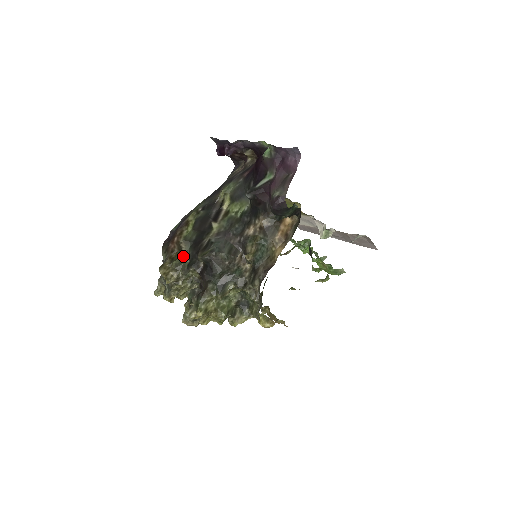
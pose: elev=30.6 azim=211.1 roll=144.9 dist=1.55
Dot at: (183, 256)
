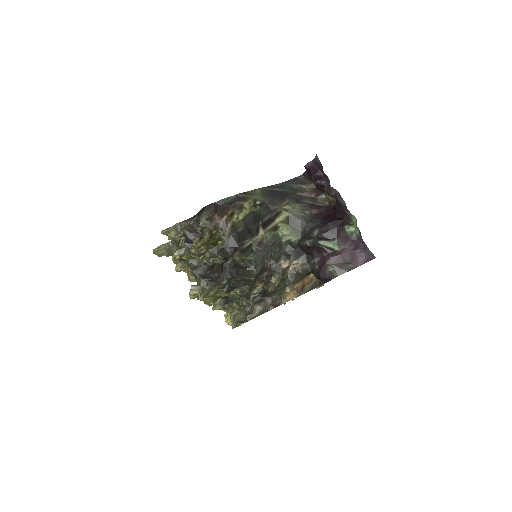
Dot at: (221, 239)
